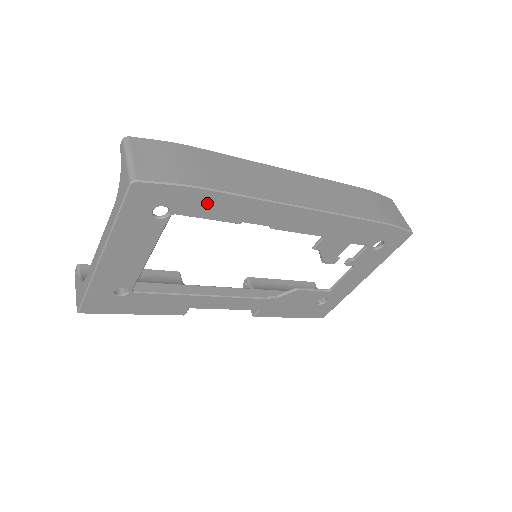
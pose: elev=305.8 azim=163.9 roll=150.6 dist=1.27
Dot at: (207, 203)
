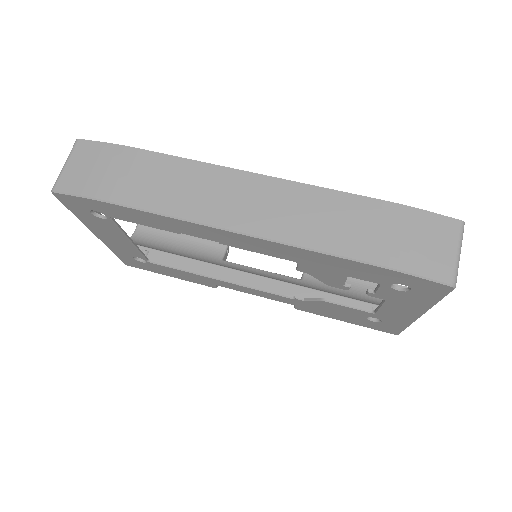
Dot at: (127, 213)
